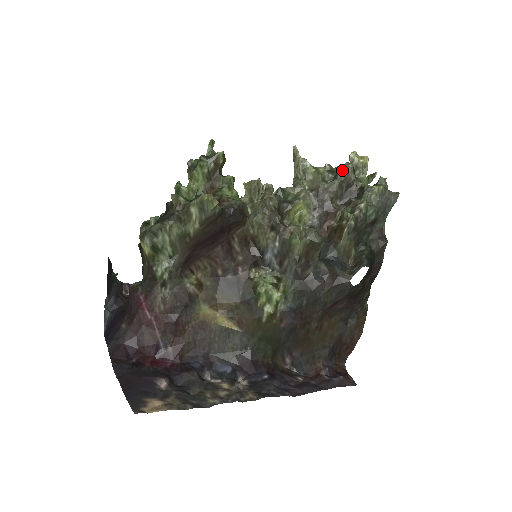
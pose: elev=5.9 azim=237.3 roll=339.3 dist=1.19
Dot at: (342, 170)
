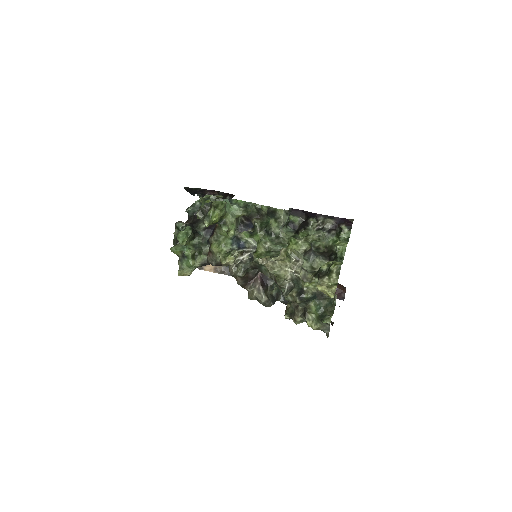
Dot at: (291, 297)
